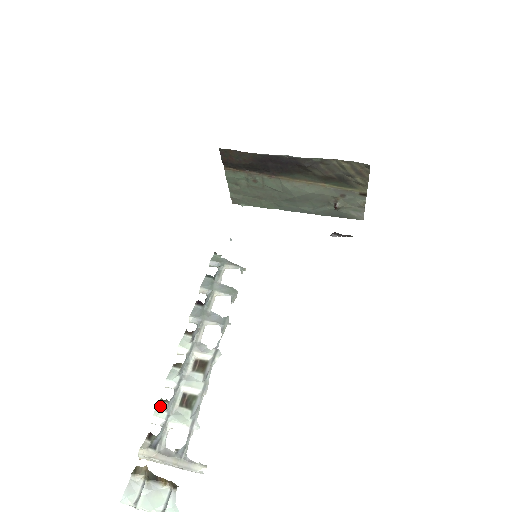
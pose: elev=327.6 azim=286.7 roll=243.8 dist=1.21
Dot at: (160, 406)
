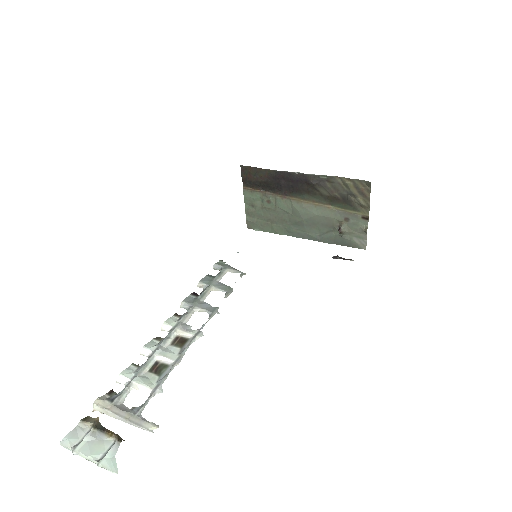
Dot at: (130, 368)
